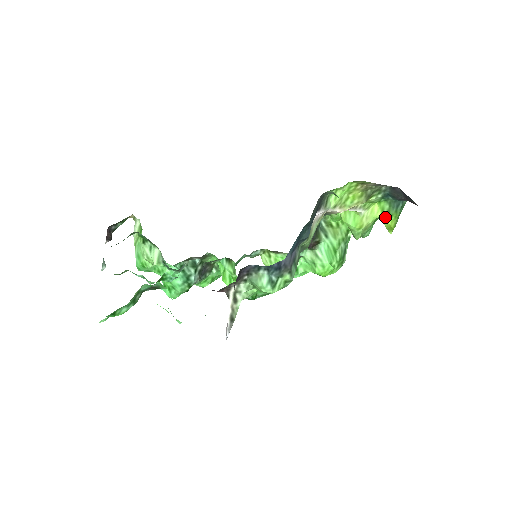
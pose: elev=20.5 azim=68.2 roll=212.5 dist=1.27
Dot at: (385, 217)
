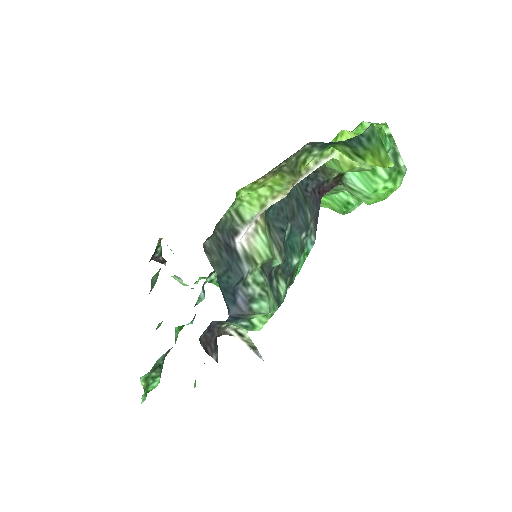
Dot at: (358, 160)
